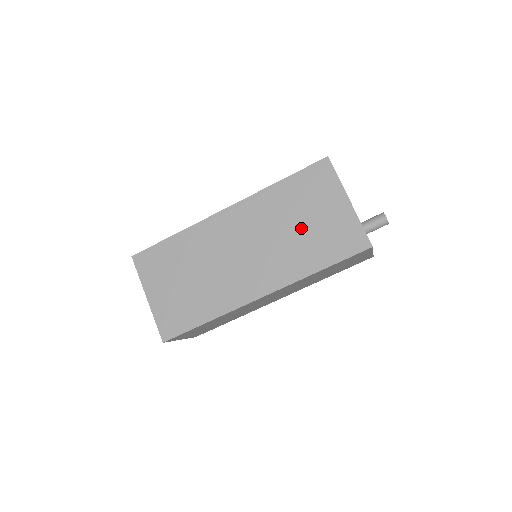
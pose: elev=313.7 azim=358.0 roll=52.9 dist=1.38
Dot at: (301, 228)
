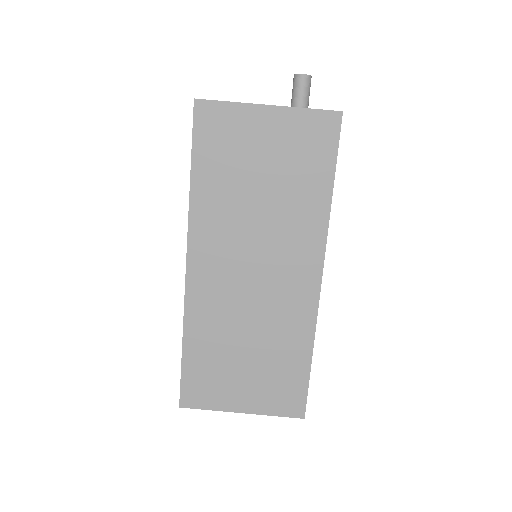
Dot at: (267, 186)
